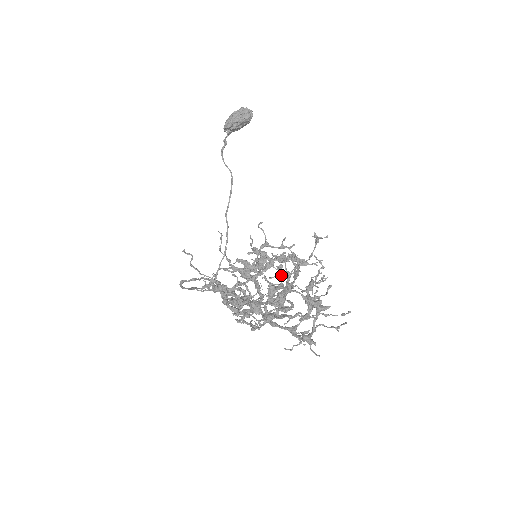
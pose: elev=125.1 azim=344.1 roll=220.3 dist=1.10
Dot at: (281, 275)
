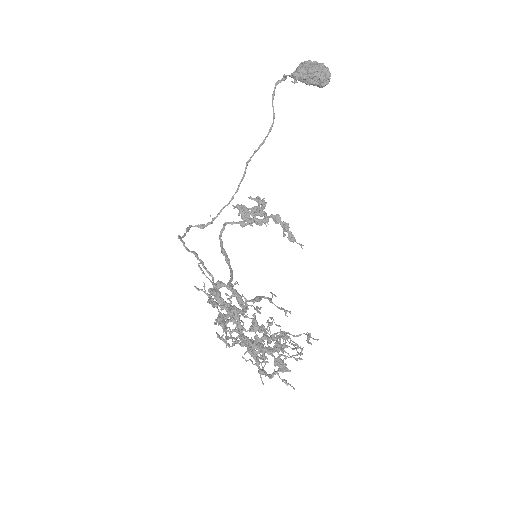
Dot at: occluded
